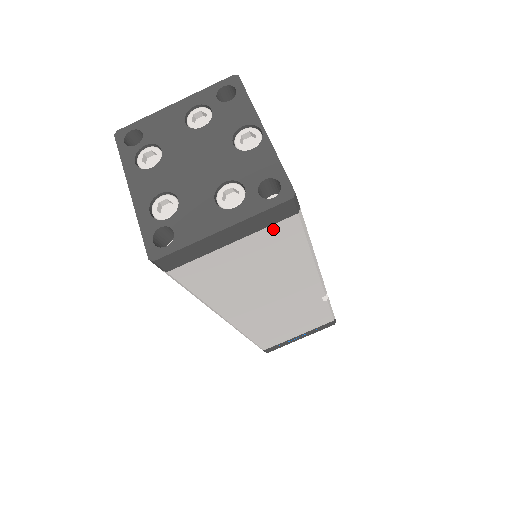
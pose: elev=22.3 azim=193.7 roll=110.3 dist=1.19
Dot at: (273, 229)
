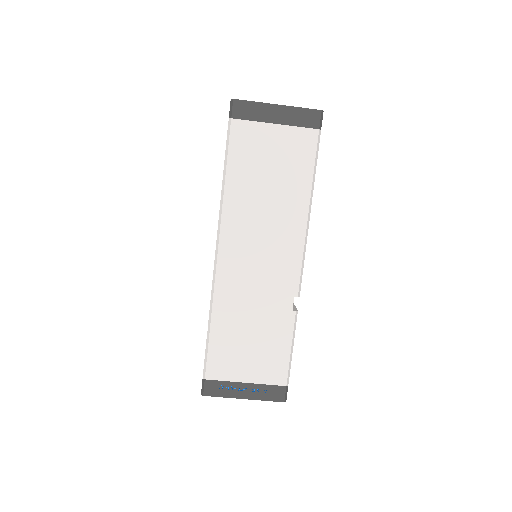
Dot at: (301, 133)
